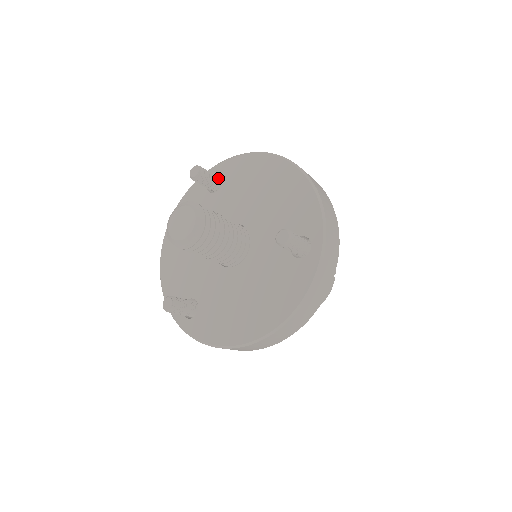
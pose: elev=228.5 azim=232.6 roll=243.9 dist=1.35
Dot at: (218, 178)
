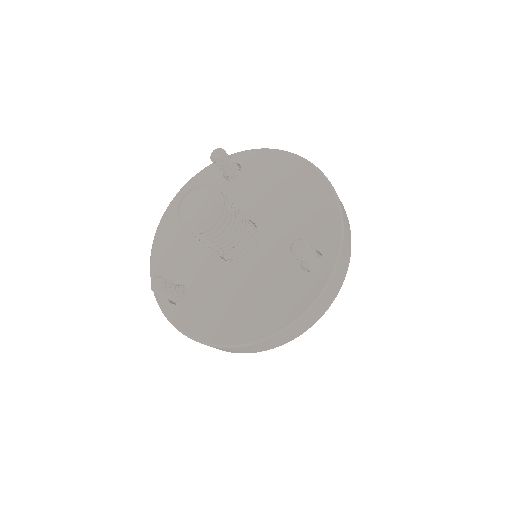
Dot at: (238, 167)
